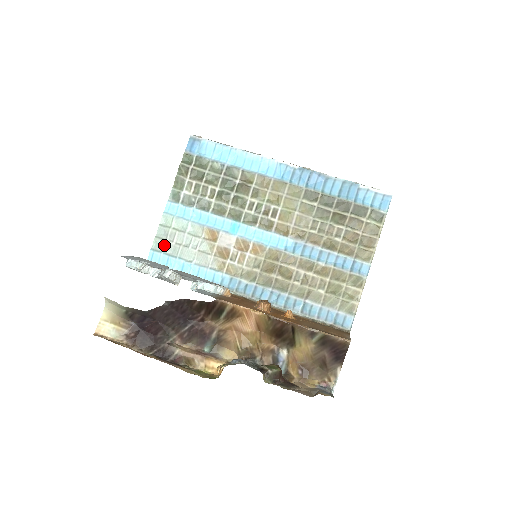
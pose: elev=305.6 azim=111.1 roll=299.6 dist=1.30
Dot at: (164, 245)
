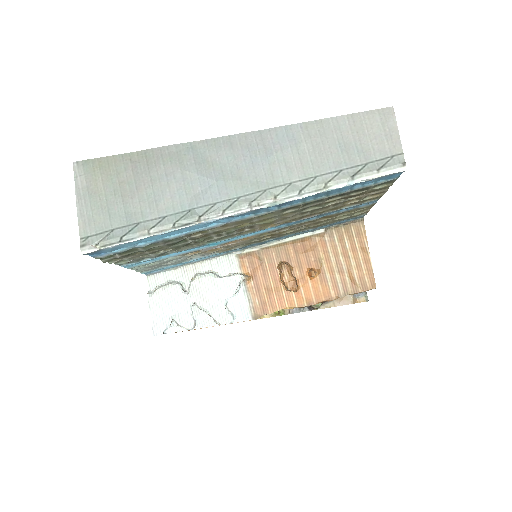
Dot at: (151, 269)
